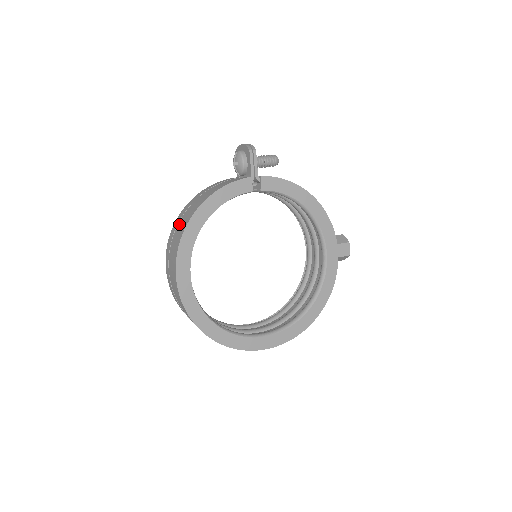
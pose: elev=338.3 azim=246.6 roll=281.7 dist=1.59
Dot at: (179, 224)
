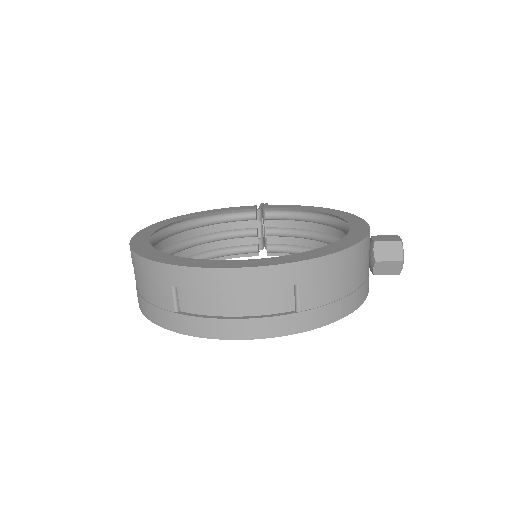
Dot at: occluded
